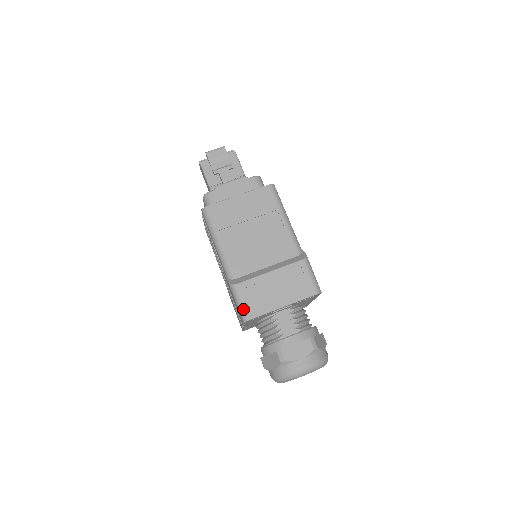
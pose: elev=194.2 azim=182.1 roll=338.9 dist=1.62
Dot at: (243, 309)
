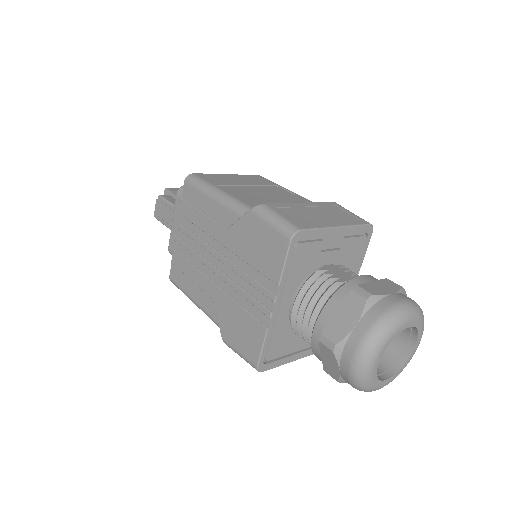
Dot at: (285, 222)
